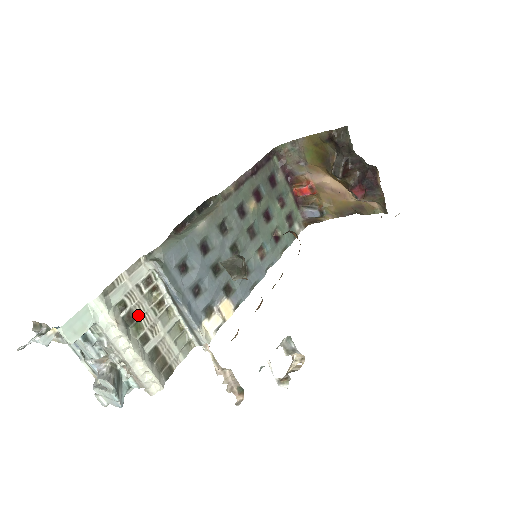
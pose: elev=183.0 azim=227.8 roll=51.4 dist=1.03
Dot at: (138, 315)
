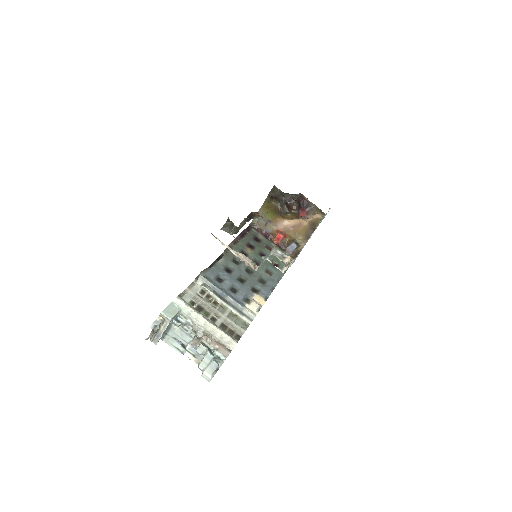
Dot at: (204, 308)
